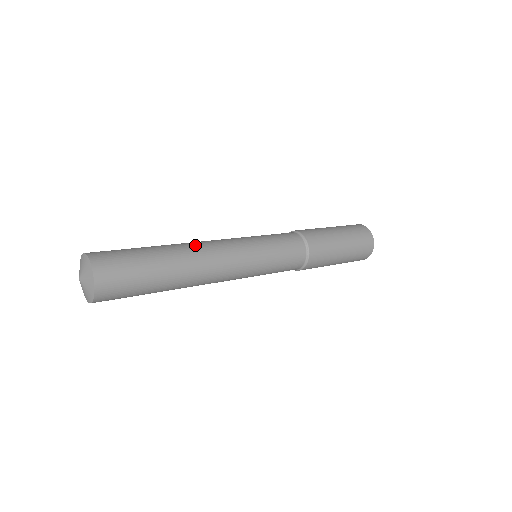
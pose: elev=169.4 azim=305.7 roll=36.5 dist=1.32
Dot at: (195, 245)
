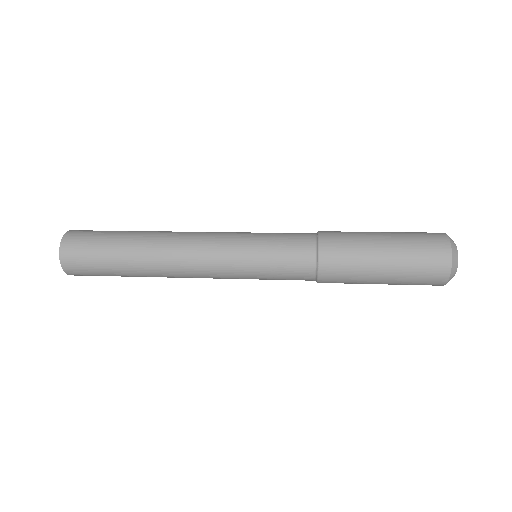
Dot at: (170, 235)
